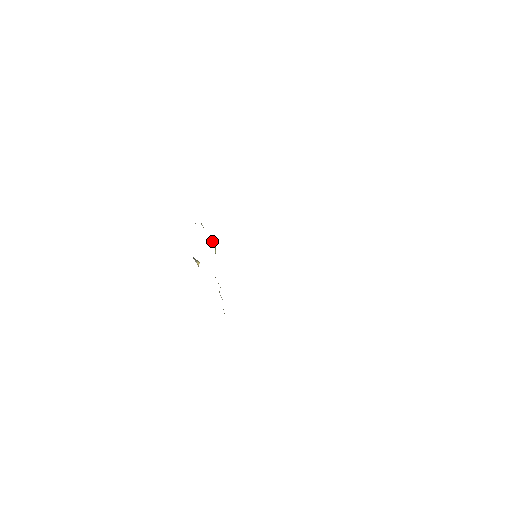
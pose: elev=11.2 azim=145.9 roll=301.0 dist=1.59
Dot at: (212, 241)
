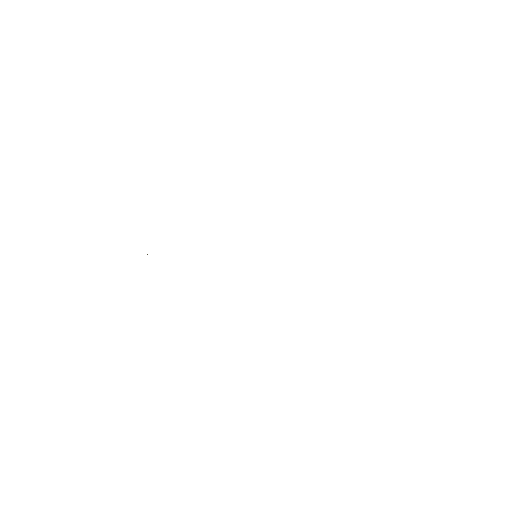
Dot at: occluded
